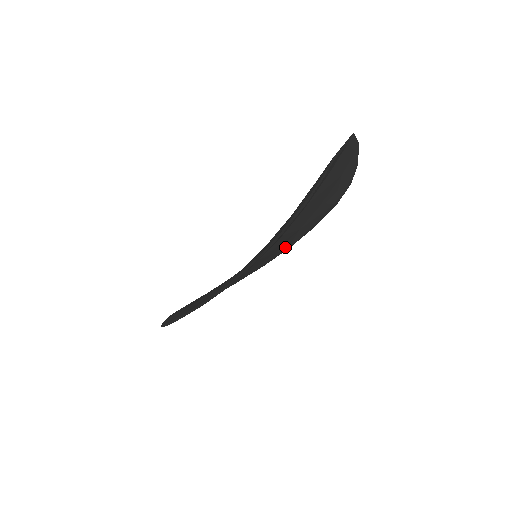
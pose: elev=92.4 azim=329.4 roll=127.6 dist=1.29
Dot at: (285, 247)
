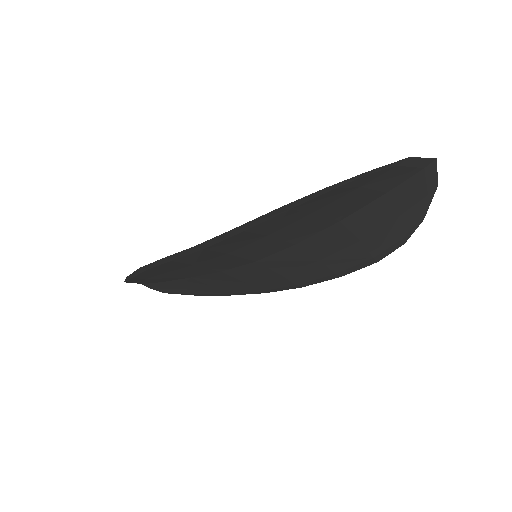
Dot at: (295, 278)
